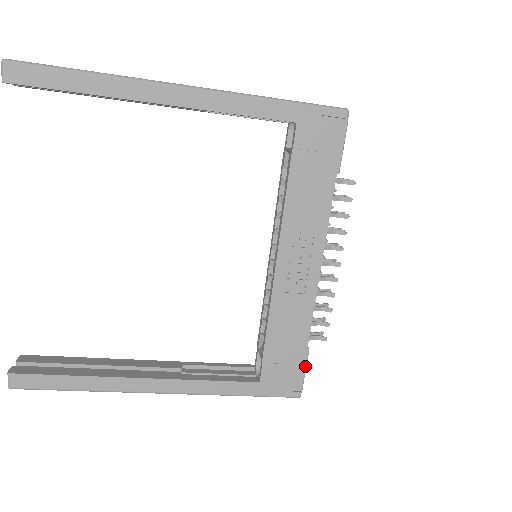
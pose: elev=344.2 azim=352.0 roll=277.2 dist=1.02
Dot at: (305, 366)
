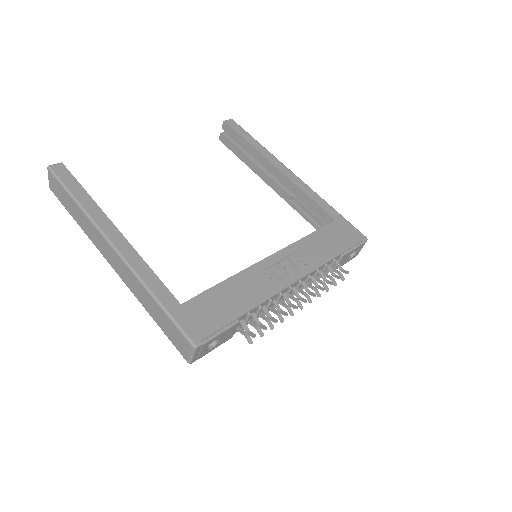
Dot at: (224, 329)
